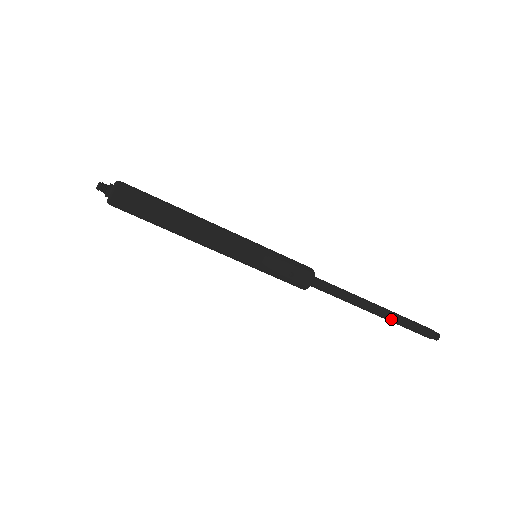
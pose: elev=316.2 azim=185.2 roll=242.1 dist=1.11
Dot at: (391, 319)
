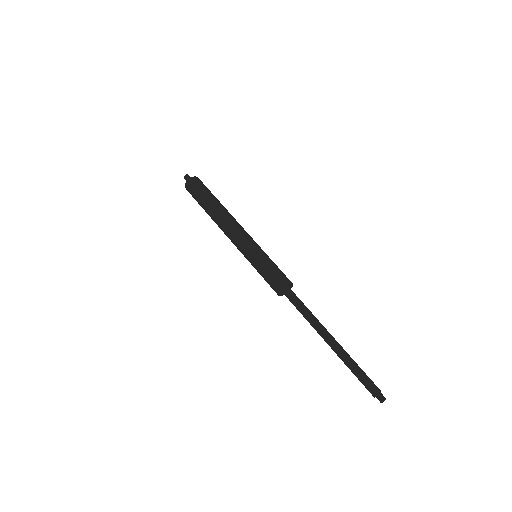
Dot at: (341, 356)
